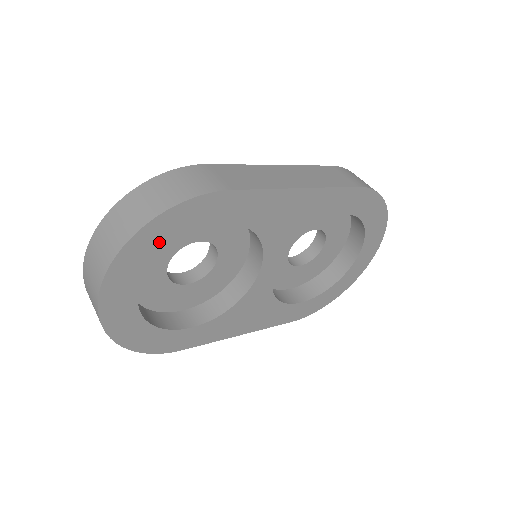
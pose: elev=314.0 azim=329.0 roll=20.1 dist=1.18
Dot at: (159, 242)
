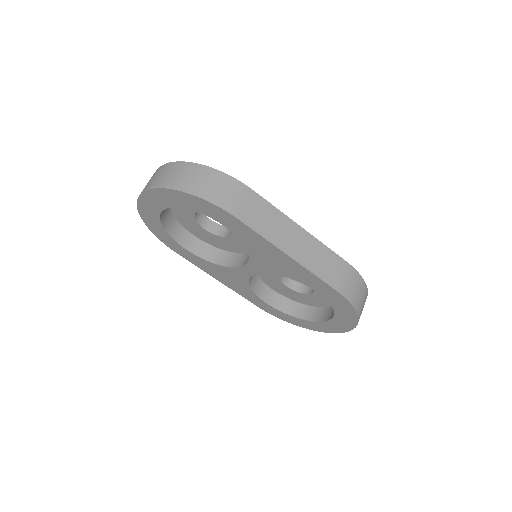
Dot at: (183, 203)
